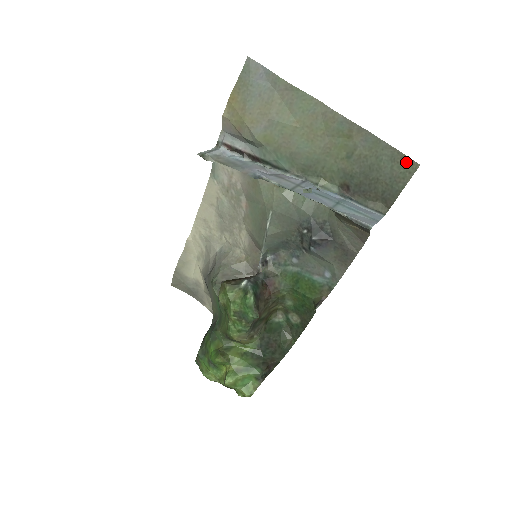
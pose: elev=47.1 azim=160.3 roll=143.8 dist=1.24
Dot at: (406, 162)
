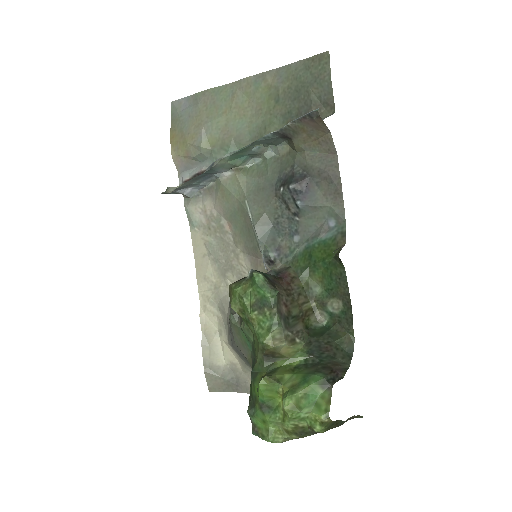
Dot at: (318, 59)
